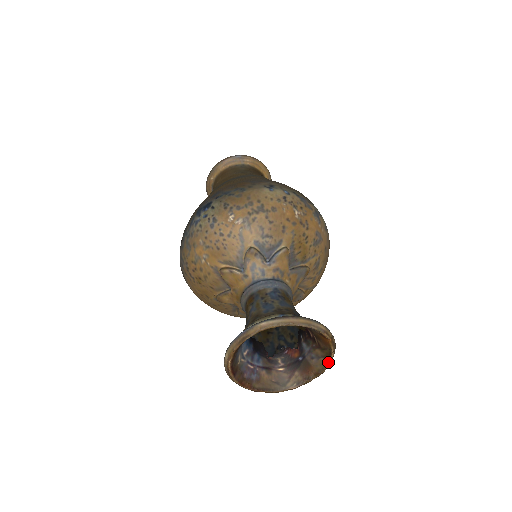
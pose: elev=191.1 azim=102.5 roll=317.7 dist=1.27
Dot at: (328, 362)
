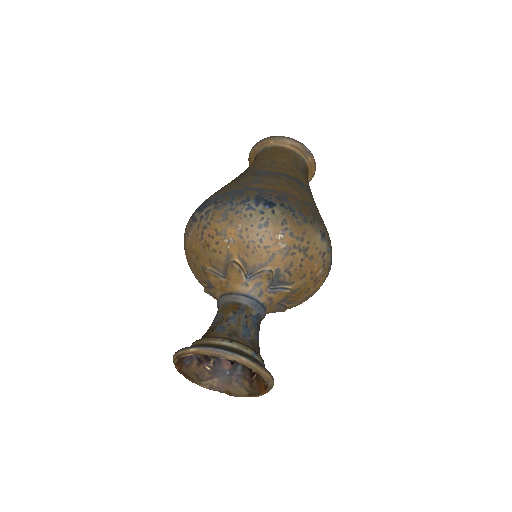
Dot at: (246, 396)
